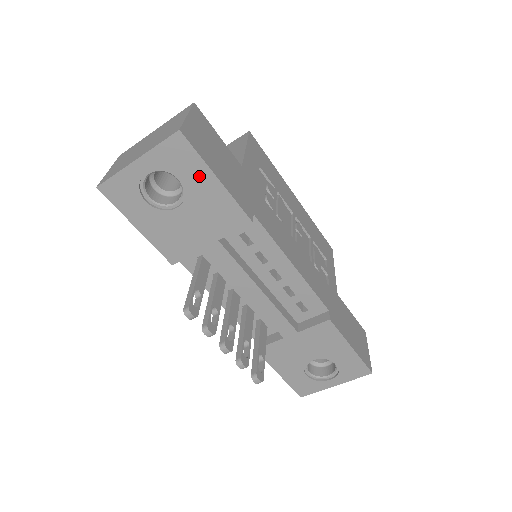
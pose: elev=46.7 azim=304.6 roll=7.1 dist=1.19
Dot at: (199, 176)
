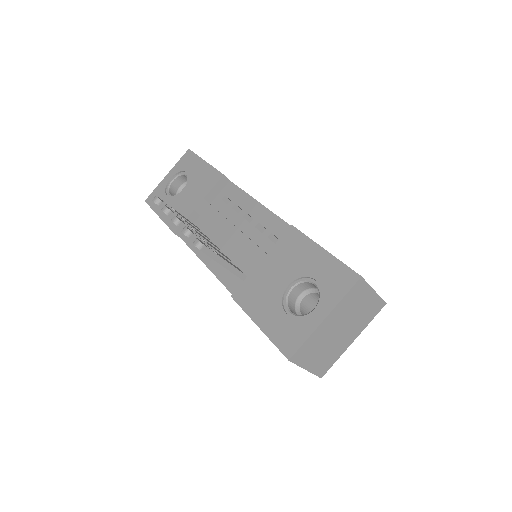
Dot at: (196, 165)
